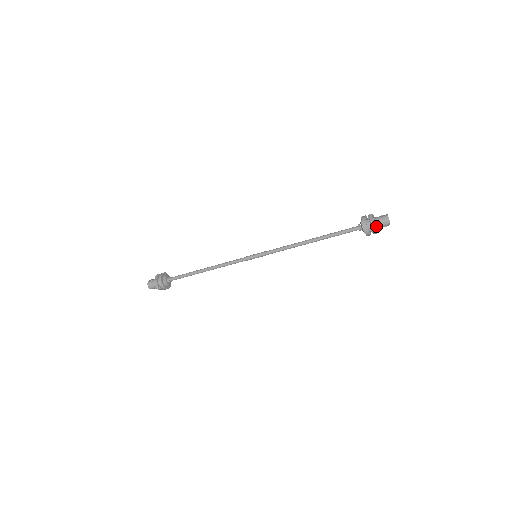
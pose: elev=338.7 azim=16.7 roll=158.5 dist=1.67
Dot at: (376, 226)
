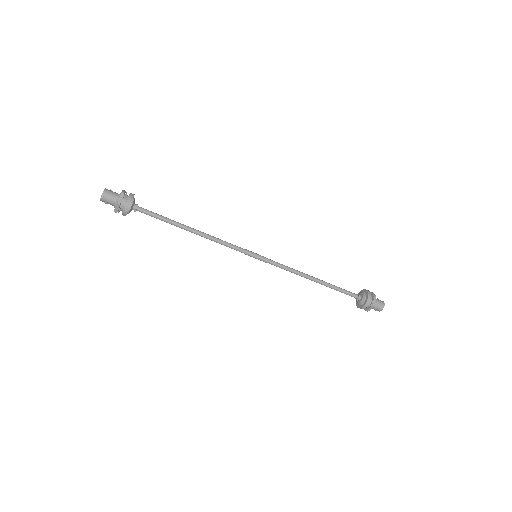
Dot at: (374, 303)
